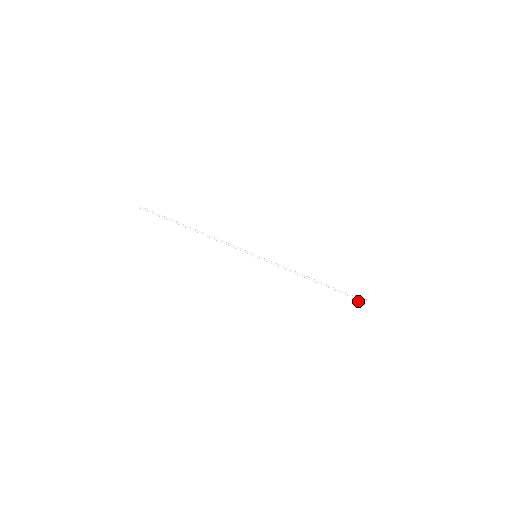
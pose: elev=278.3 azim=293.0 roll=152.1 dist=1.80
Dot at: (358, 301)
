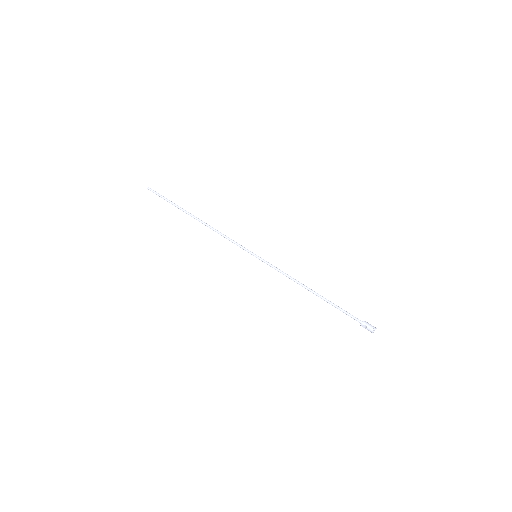
Dot at: (367, 325)
